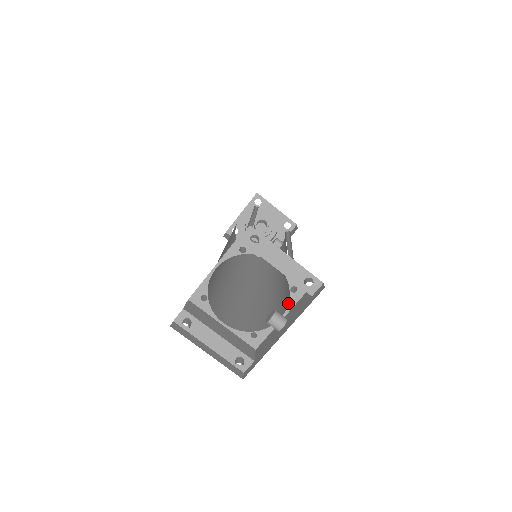
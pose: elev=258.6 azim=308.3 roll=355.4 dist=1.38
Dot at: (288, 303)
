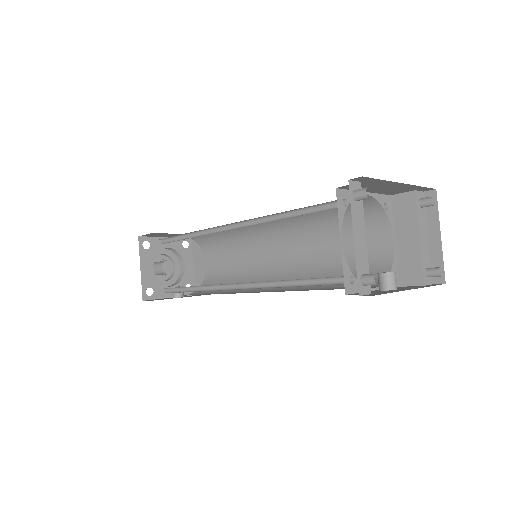
Dot at: occluded
